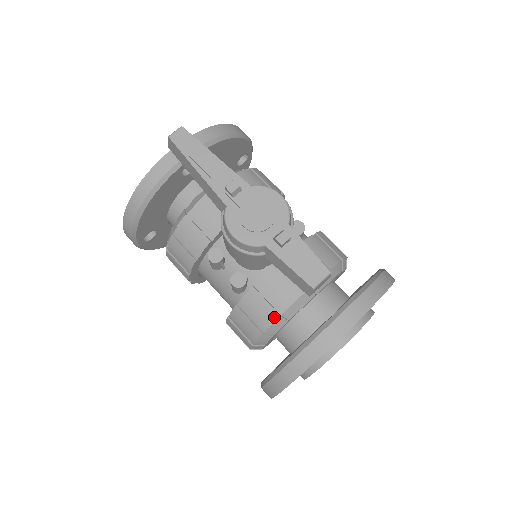
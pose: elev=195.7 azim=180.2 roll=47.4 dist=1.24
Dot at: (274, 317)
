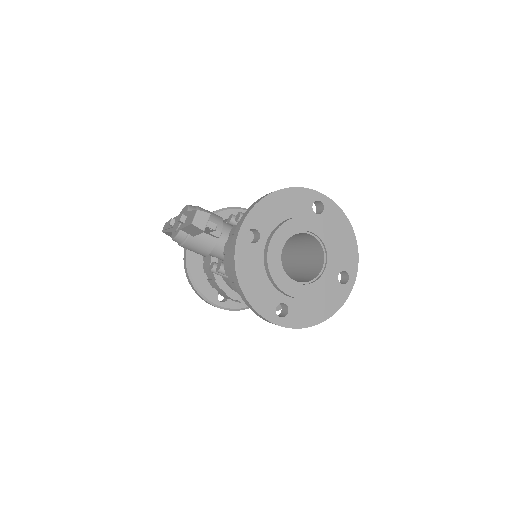
Dot at: occluded
